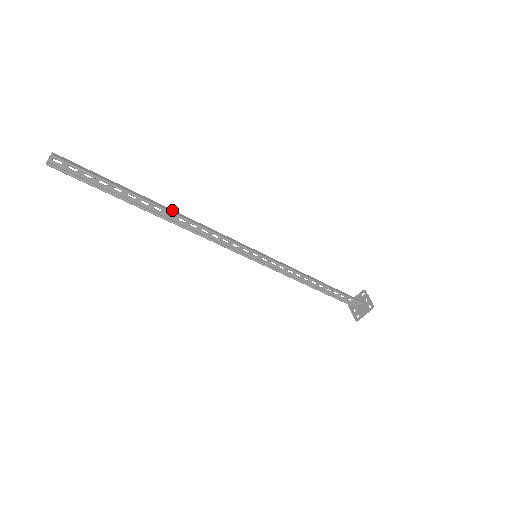
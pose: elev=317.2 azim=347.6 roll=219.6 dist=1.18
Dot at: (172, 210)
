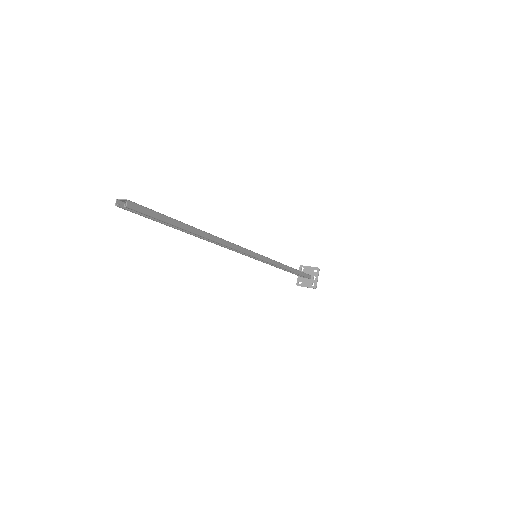
Dot at: (211, 235)
